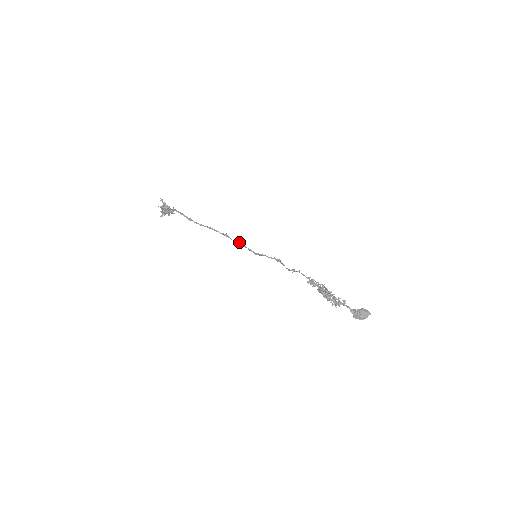
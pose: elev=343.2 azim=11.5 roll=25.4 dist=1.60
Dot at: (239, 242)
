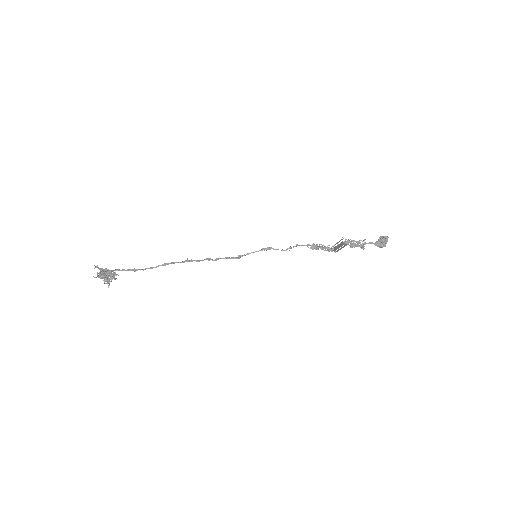
Dot at: (210, 258)
